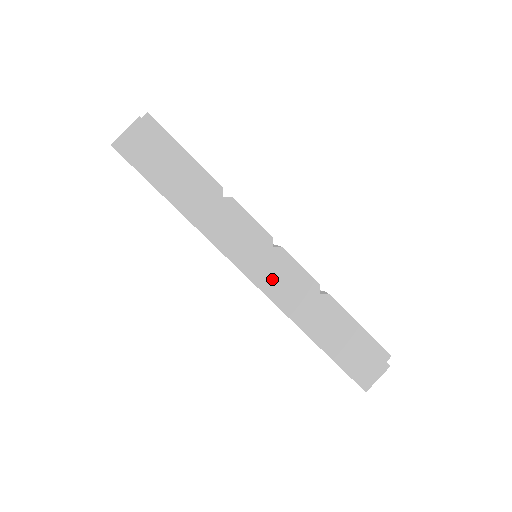
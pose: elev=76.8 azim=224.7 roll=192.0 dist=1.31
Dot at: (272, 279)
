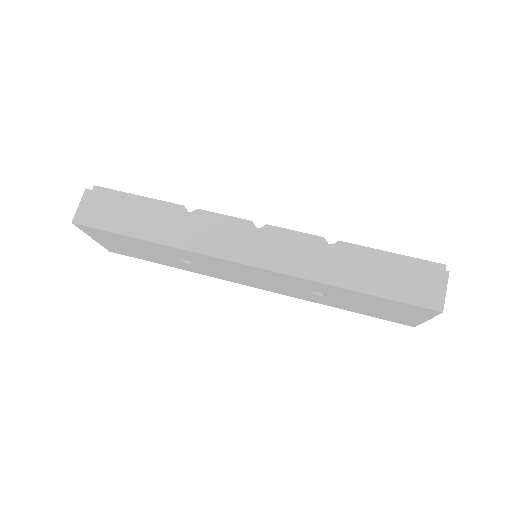
Dot at: (271, 253)
